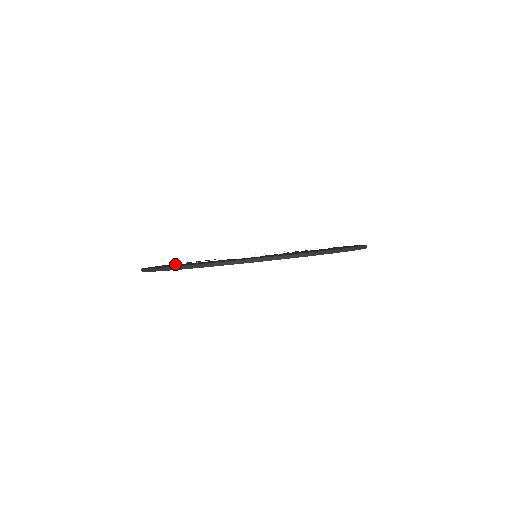
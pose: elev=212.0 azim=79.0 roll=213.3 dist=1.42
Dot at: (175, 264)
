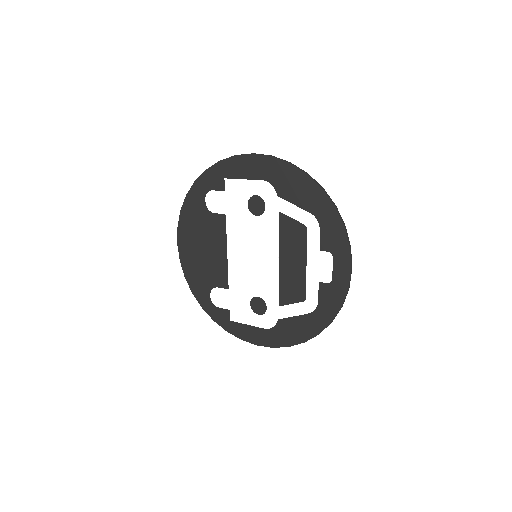
Dot at: (213, 303)
